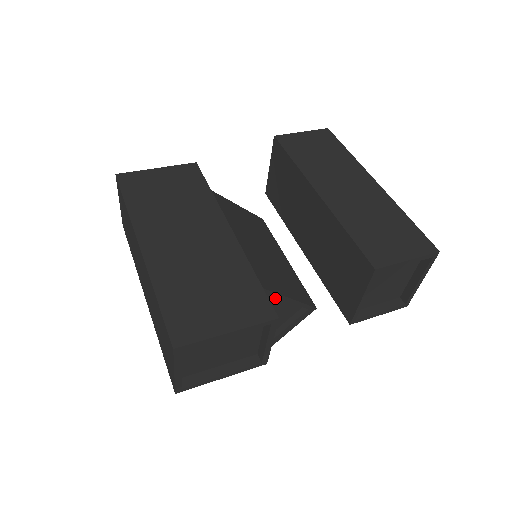
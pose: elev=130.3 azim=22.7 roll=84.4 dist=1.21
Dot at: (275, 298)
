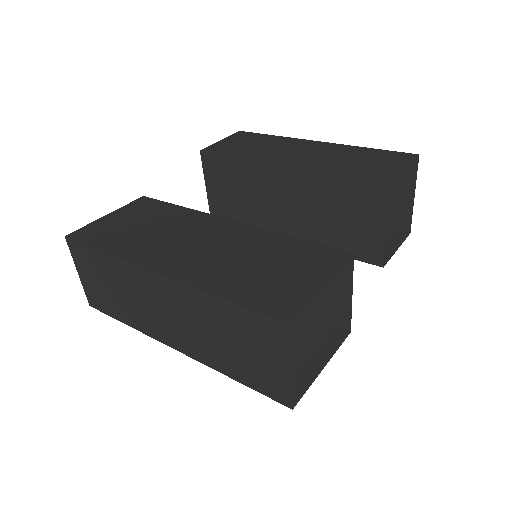
Dot at: occluded
